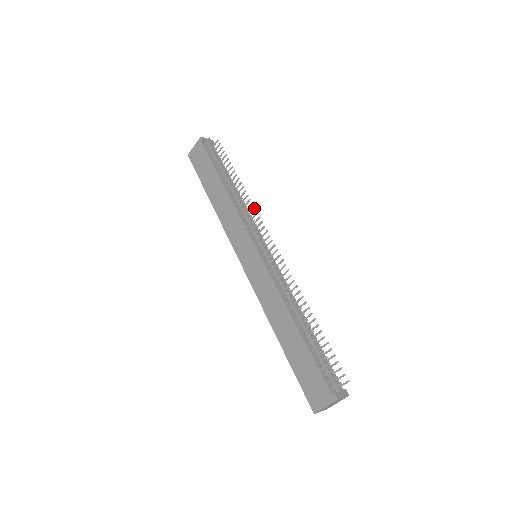
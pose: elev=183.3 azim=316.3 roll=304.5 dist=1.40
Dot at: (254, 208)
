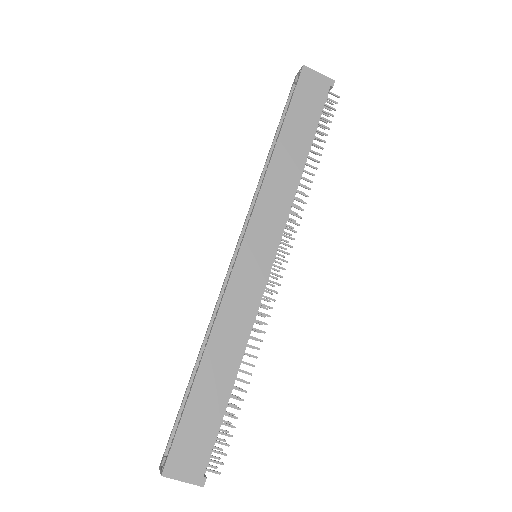
Dot at: occluded
